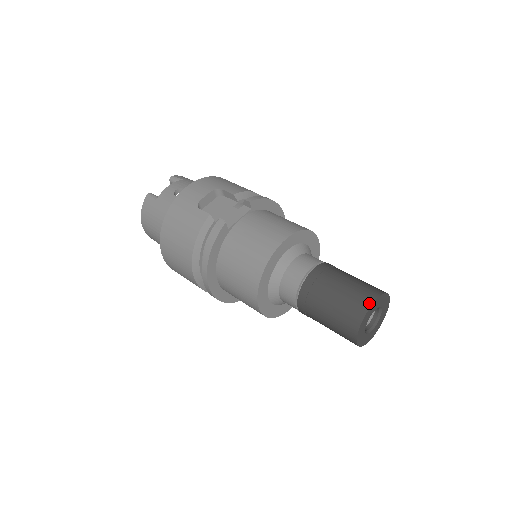
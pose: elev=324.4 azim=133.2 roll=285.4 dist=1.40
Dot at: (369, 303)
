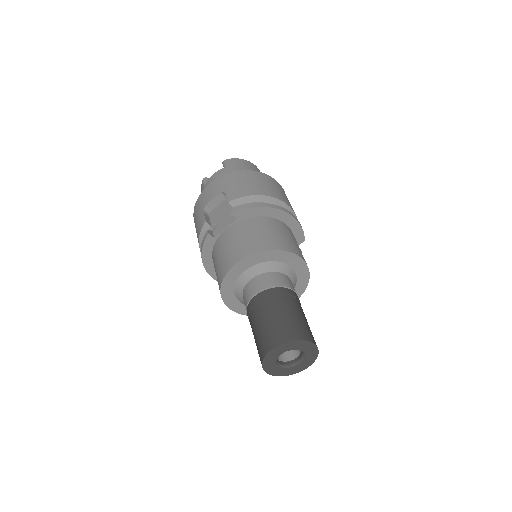
Dot at: (269, 348)
